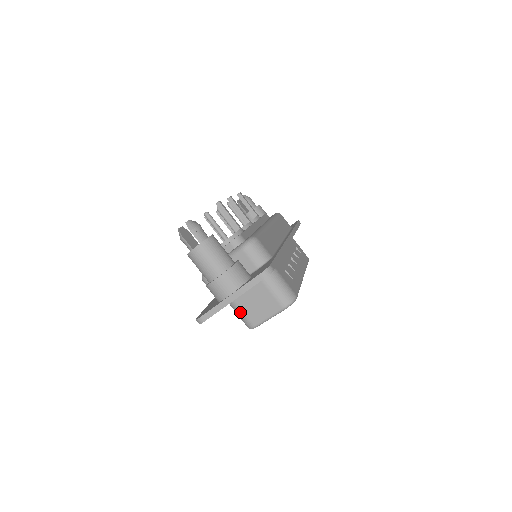
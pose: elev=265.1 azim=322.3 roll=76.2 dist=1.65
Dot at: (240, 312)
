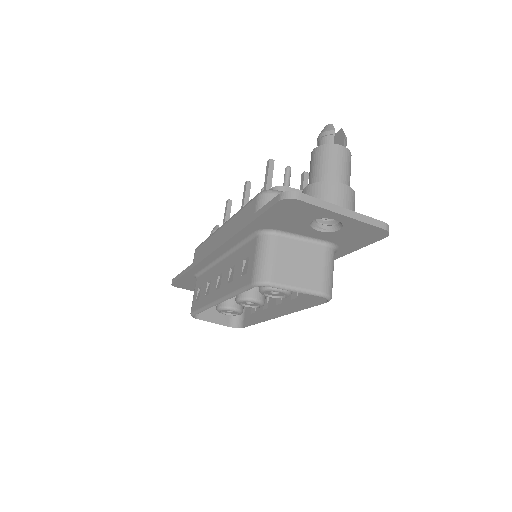
Dot at: (271, 256)
